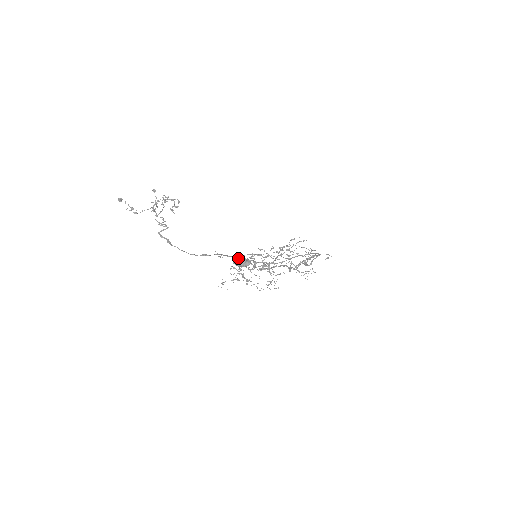
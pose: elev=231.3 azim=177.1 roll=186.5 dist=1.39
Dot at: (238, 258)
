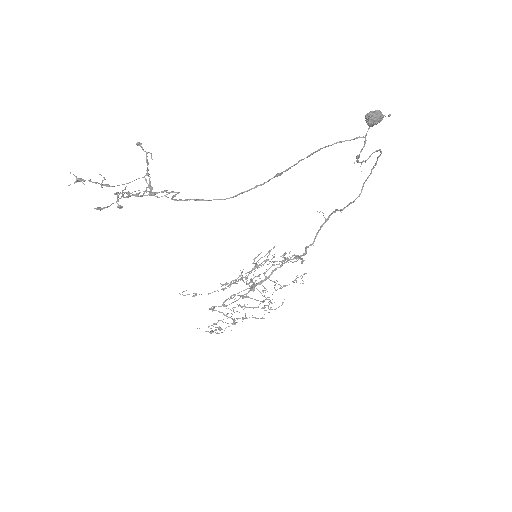
Dot at: (343, 141)
